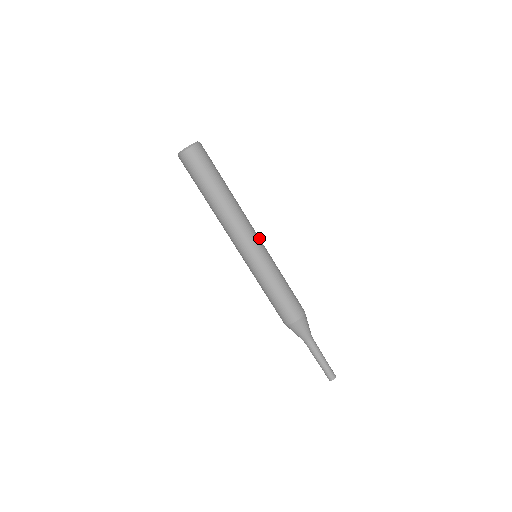
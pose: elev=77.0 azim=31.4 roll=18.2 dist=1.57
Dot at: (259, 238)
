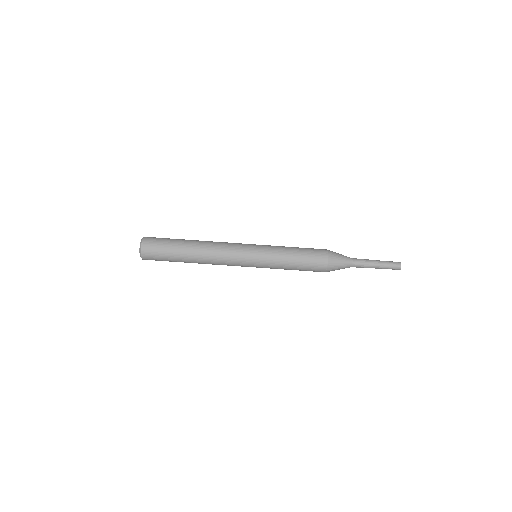
Dot at: occluded
